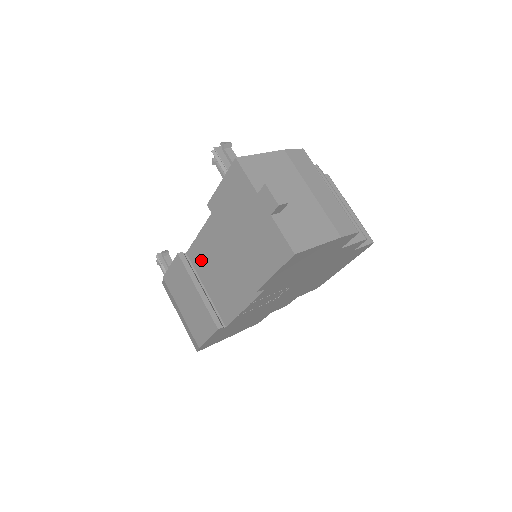
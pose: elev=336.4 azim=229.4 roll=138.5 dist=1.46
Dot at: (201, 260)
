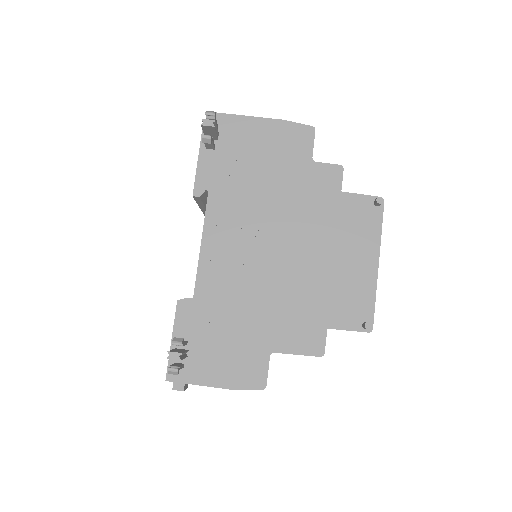
Dot at: occluded
